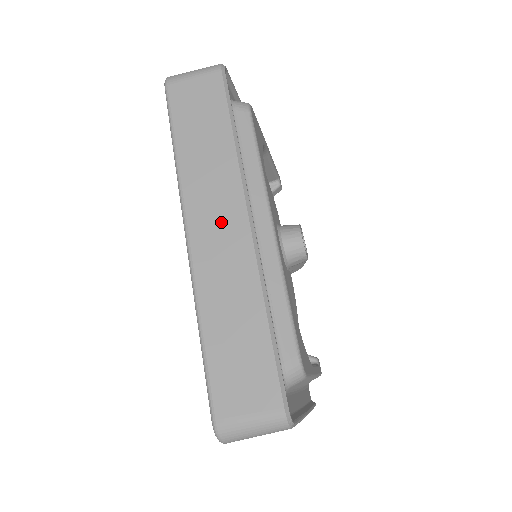
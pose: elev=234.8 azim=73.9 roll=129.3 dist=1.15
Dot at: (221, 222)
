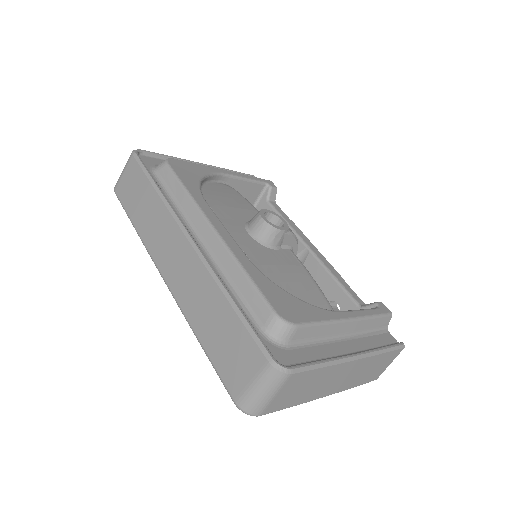
Dot at: (174, 254)
